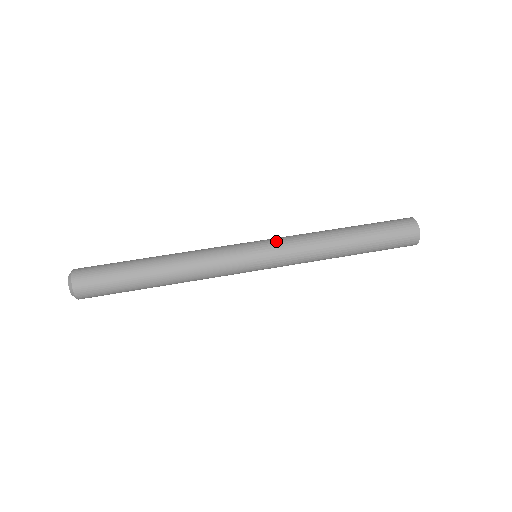
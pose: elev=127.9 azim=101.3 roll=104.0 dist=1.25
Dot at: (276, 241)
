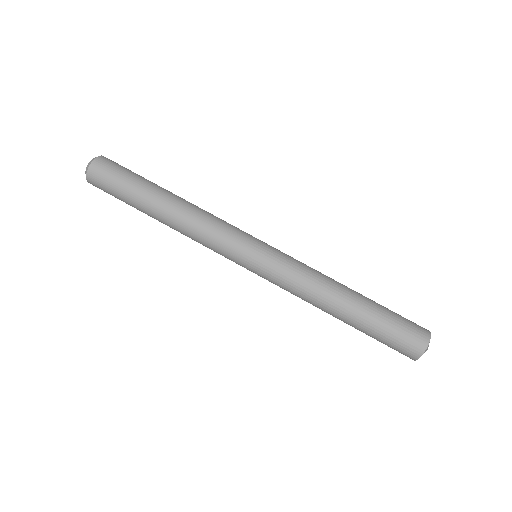
Dot at: (276, 265)
